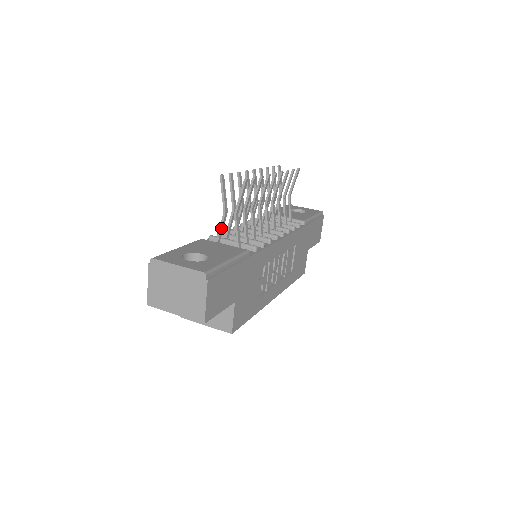
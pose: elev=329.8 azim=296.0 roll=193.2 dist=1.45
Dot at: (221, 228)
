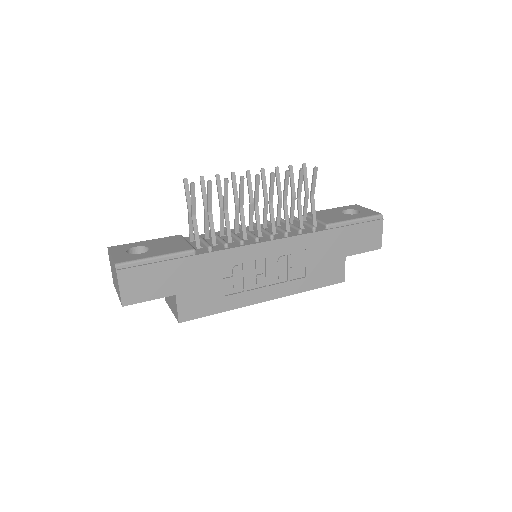
Dot at: (189, 226)
